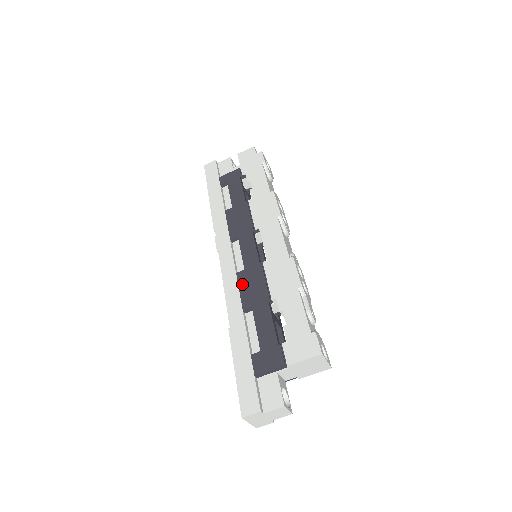
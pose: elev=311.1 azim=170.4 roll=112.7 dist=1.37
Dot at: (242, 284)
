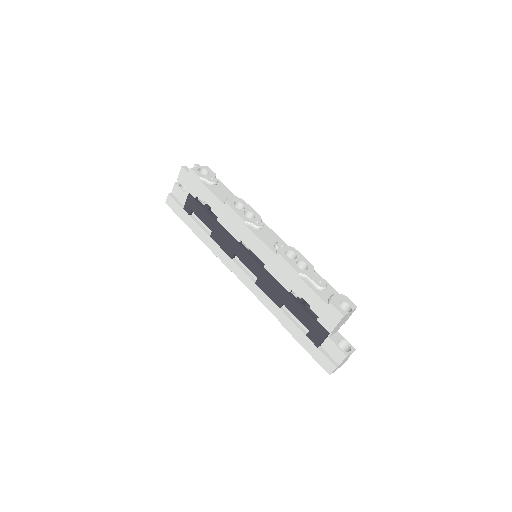
Dot at: (264, 290)
